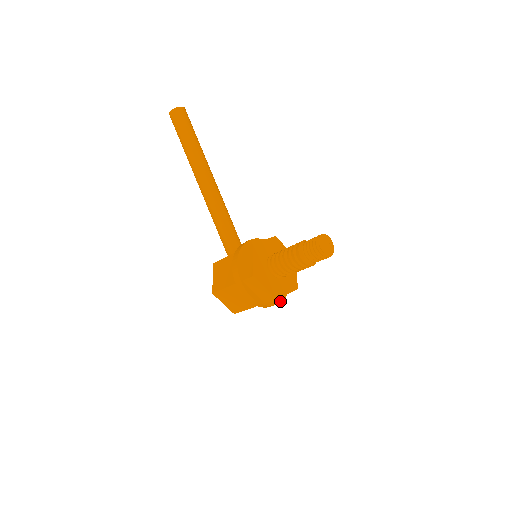
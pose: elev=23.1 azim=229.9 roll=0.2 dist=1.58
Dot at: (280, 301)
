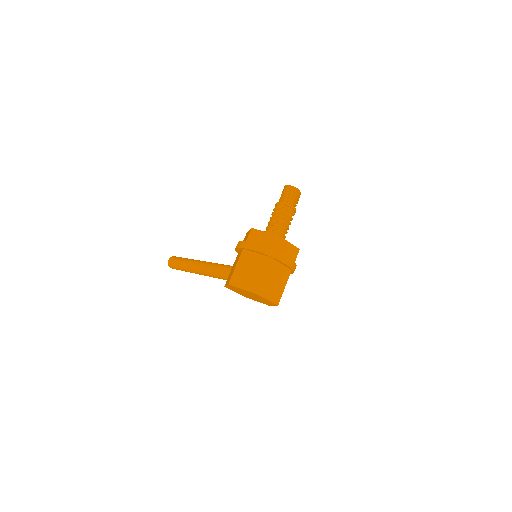
Dot at: (289, 259)
